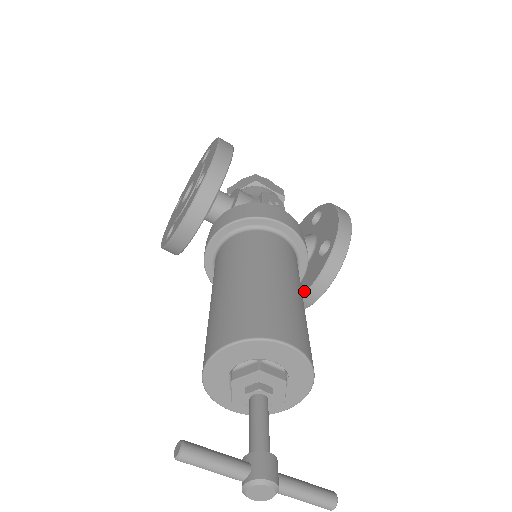
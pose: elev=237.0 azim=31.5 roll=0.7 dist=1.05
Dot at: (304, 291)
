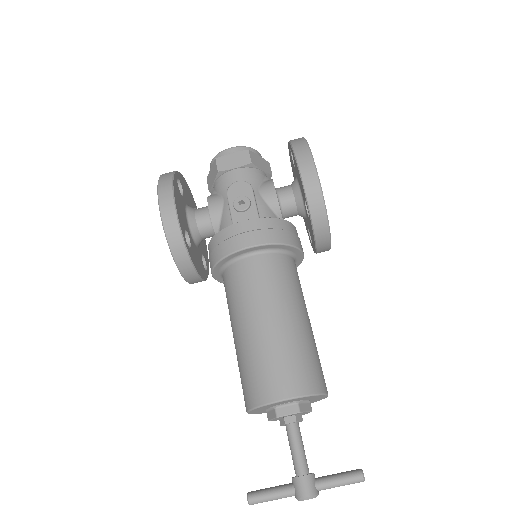
Dot at: occluded
